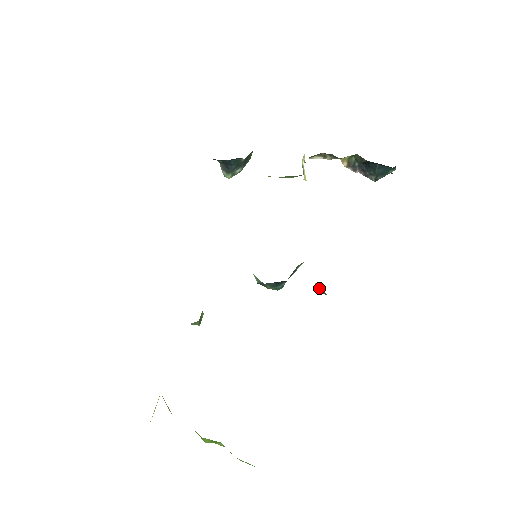
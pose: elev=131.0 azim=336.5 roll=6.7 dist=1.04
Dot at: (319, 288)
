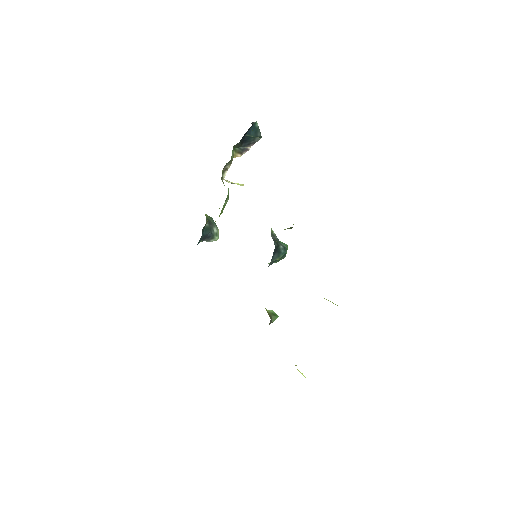
Dot at: occluded
